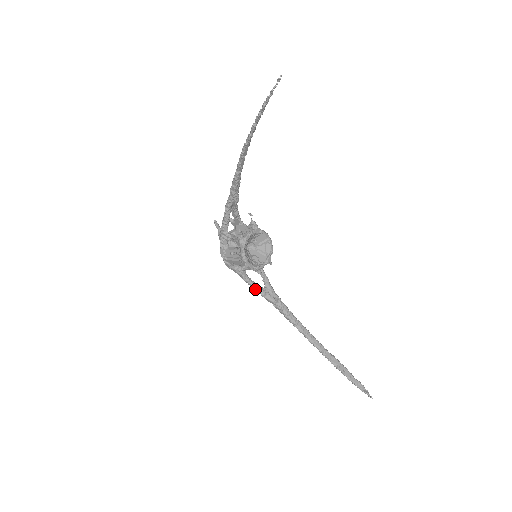
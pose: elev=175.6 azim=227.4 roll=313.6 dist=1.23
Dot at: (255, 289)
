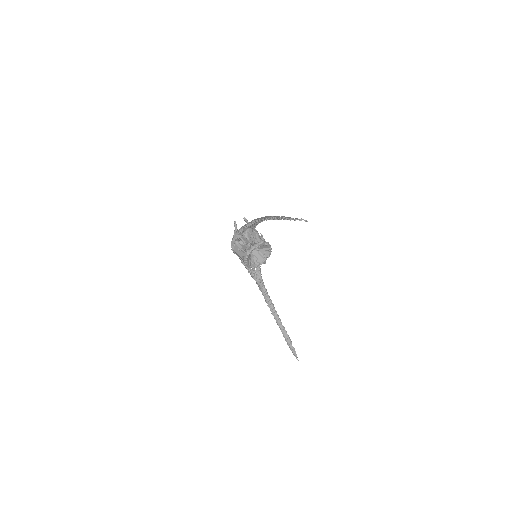
Dot at: (248, 270)
